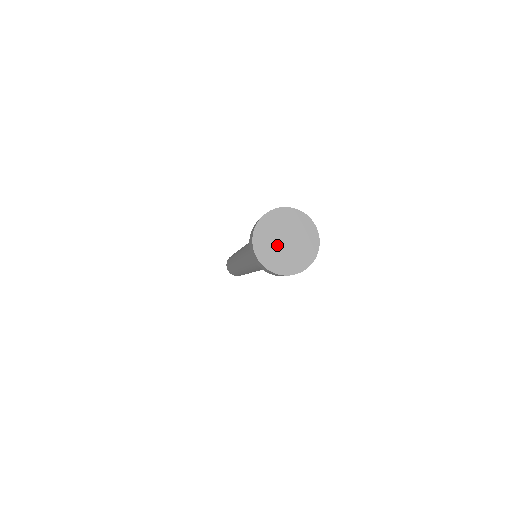
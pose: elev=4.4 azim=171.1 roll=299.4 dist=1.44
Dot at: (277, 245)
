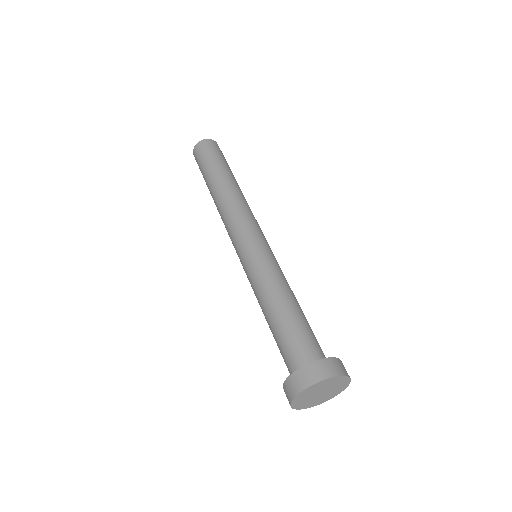
Dot at: (316, 398)
